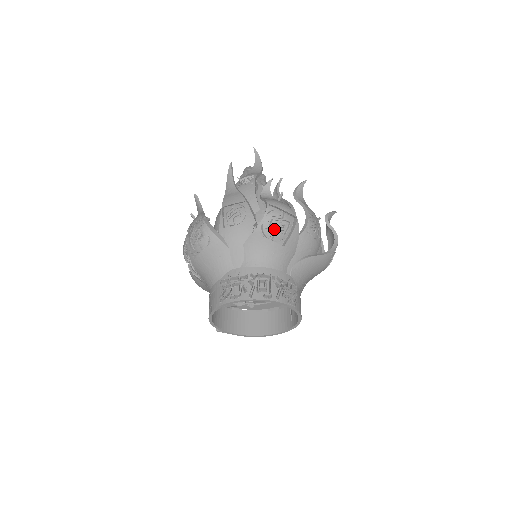
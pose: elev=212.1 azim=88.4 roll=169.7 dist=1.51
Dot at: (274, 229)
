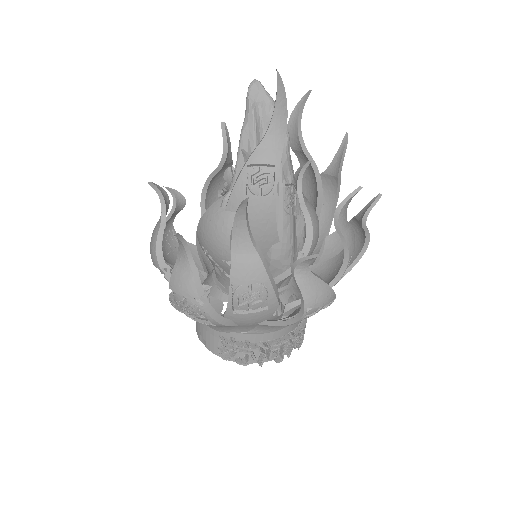
Dot at: (304, 318)
